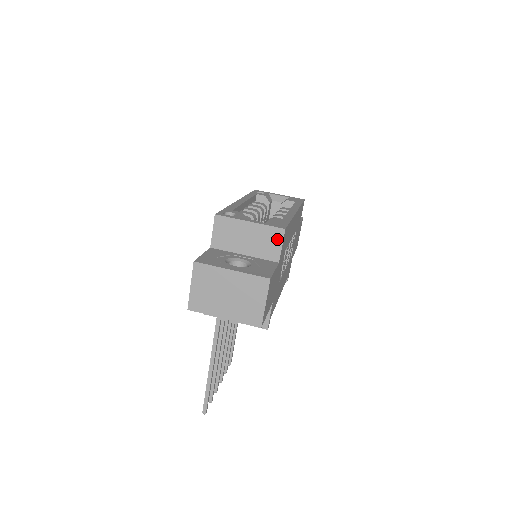
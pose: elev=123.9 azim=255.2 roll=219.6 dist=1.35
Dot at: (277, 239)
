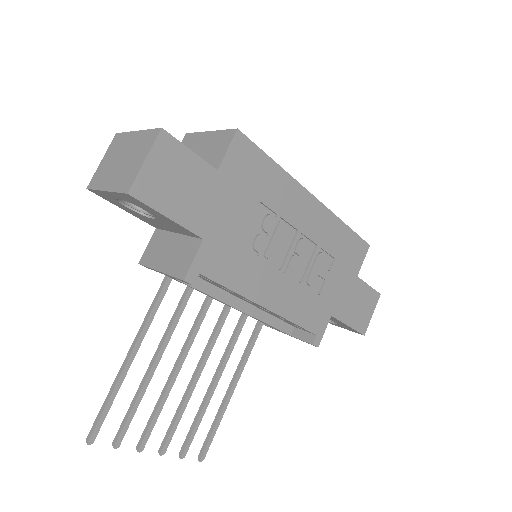
Dot at: (226, 142)
